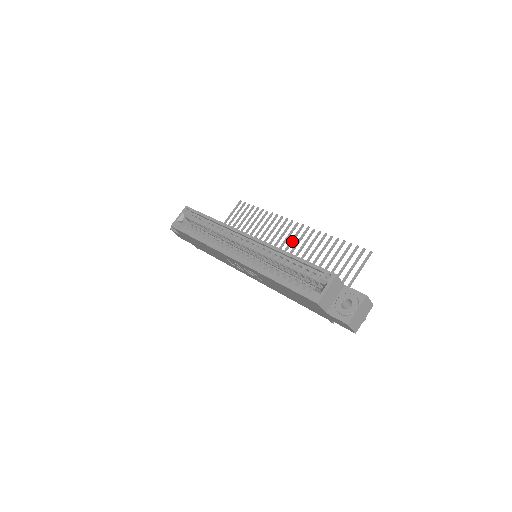
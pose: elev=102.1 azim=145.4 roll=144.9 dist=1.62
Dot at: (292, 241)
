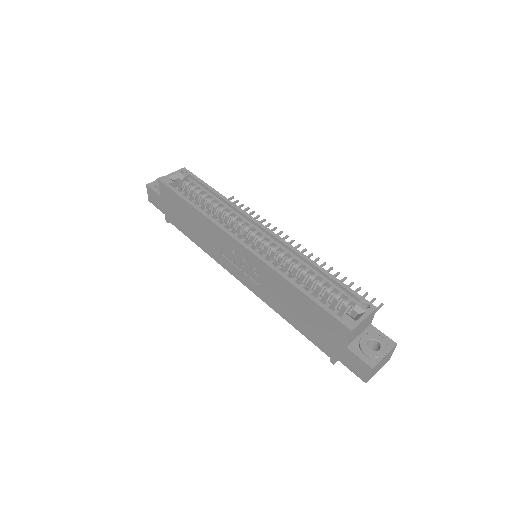
Dot at: occluded
